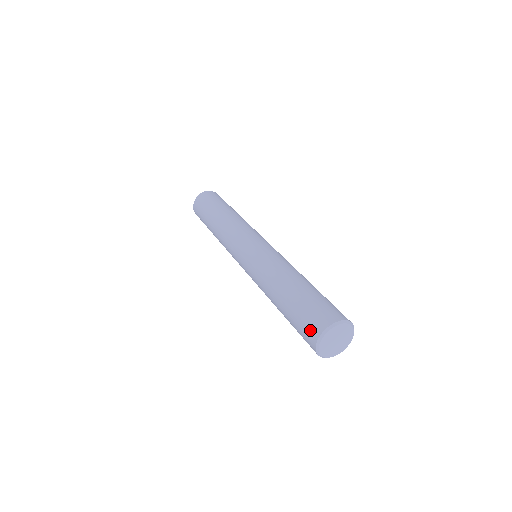
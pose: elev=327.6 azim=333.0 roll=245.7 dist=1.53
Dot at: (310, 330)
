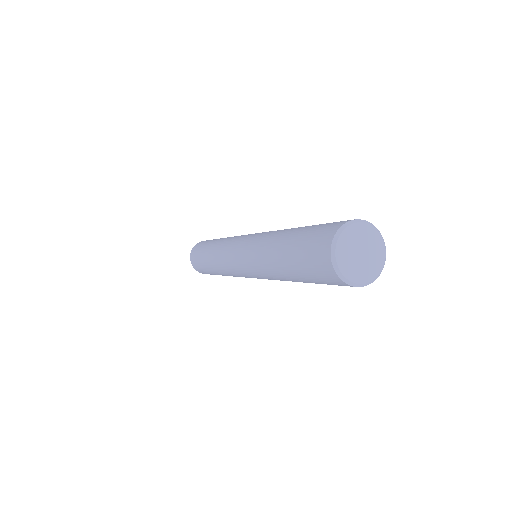
Dot at: (327, 229)
